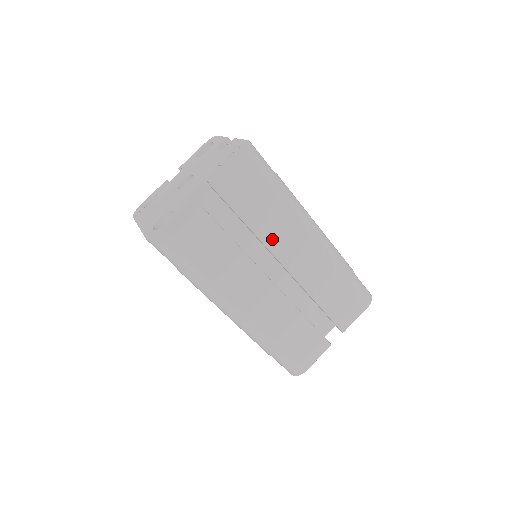
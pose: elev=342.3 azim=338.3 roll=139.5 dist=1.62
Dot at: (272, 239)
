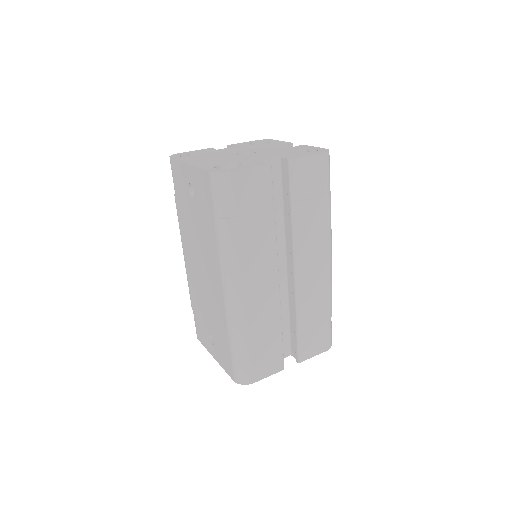
Dot at: (301, 240)
